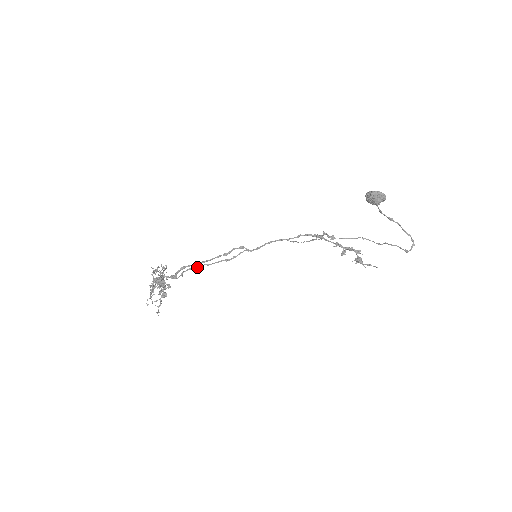
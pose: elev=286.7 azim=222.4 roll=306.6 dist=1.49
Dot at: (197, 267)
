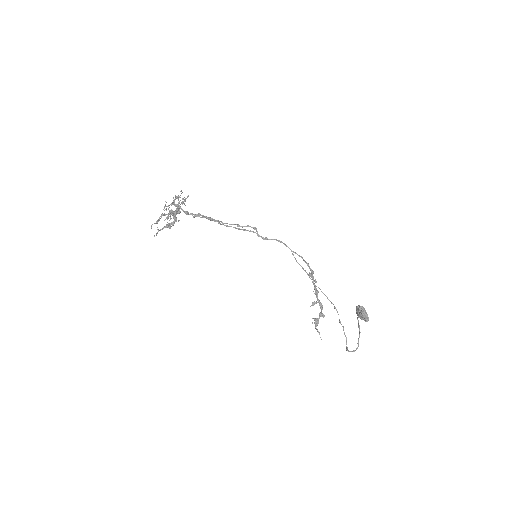
Dot at: (210, 219)
